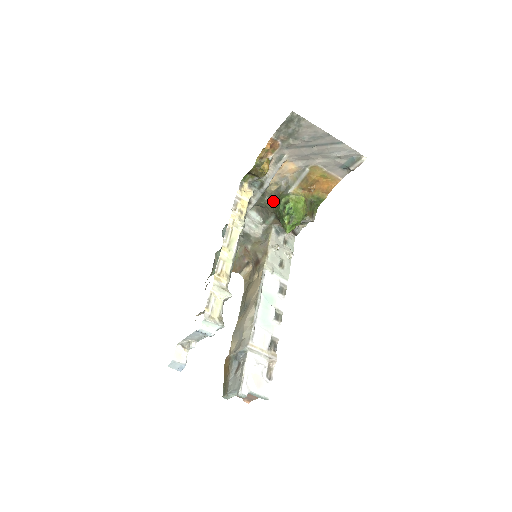
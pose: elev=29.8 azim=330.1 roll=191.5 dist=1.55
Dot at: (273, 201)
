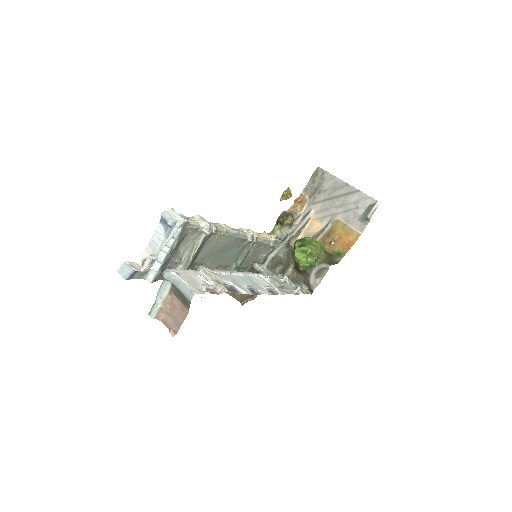
Dot at: occluded
